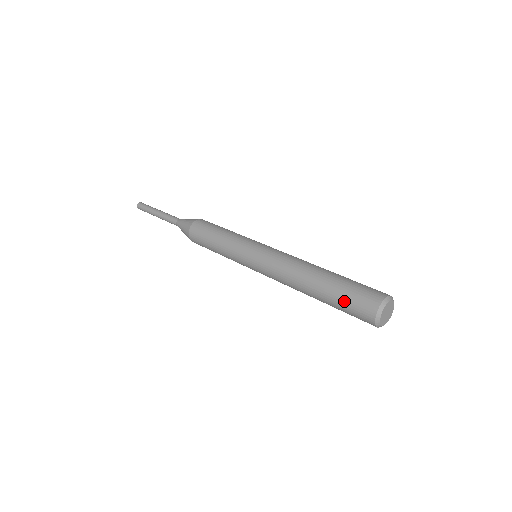
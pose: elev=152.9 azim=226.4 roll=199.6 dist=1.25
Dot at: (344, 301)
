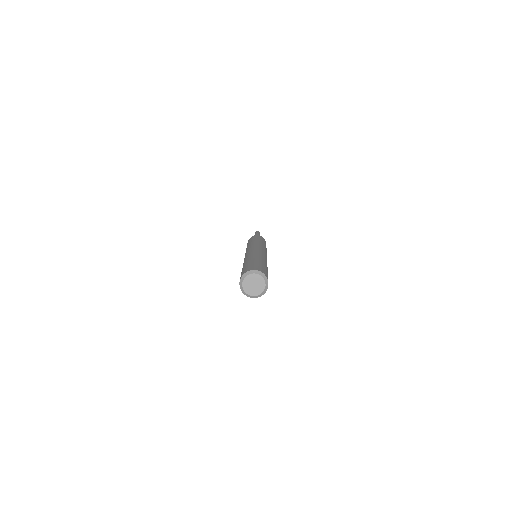
Dot at: occluded
